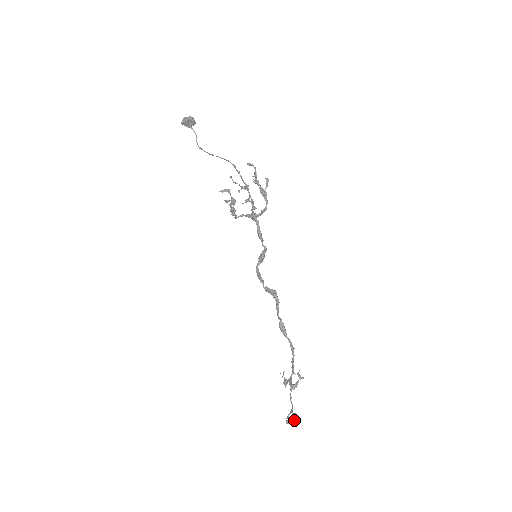
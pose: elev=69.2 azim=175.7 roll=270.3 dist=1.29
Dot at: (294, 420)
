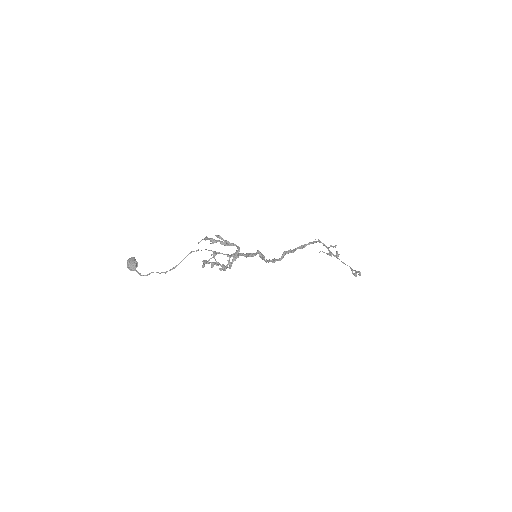
Dot at: (359, 275)
